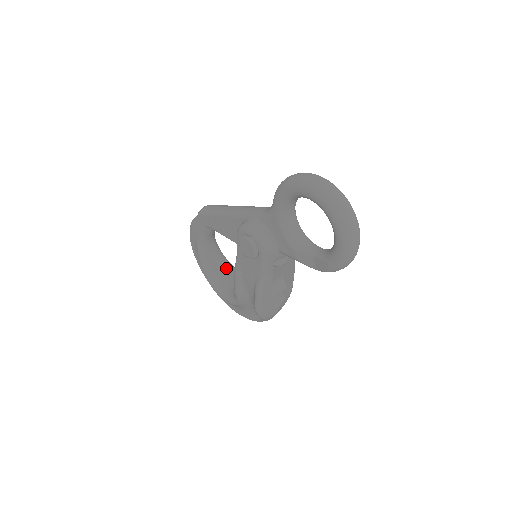
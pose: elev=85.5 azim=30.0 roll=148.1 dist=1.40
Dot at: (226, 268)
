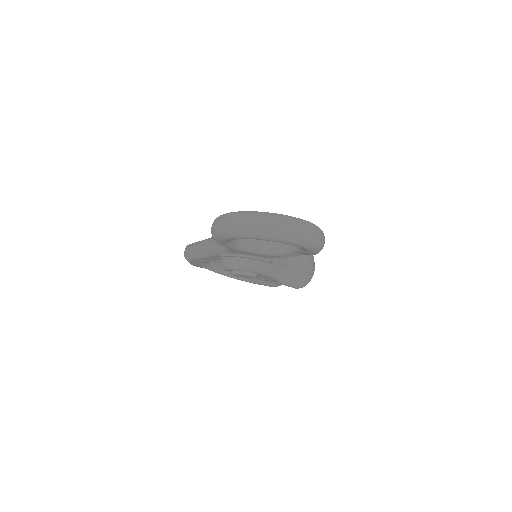
Dot at: occluded
